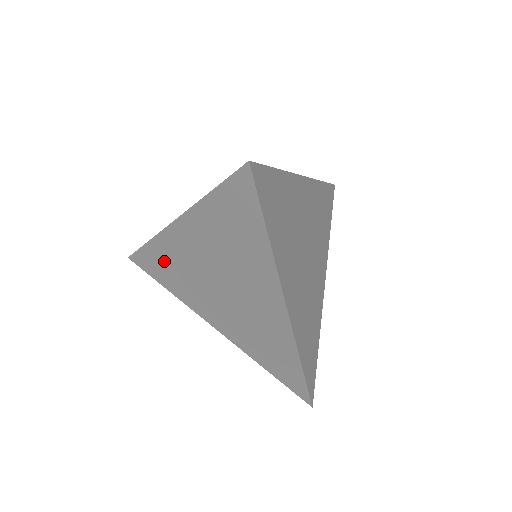
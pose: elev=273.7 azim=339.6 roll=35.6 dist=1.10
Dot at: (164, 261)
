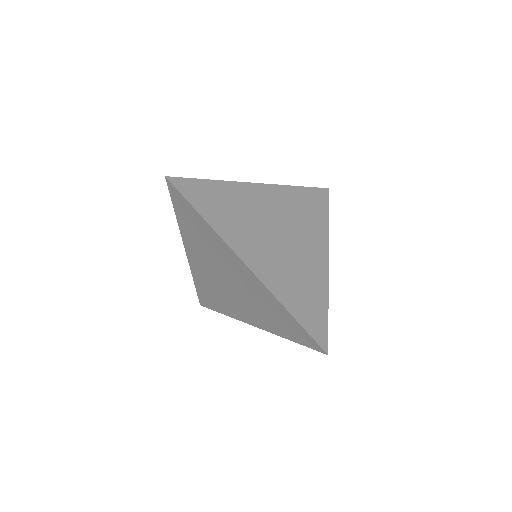
Dot at: (202, 231)
